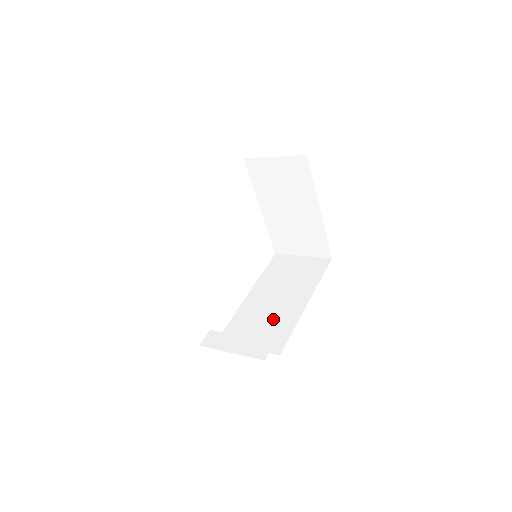
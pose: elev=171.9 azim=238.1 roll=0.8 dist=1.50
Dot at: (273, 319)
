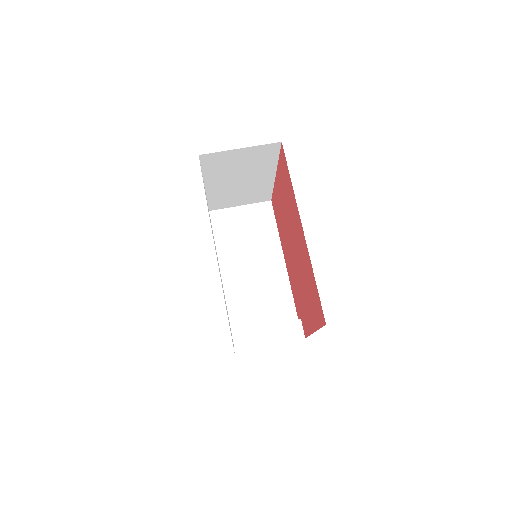
Dot at: (266, 289)
